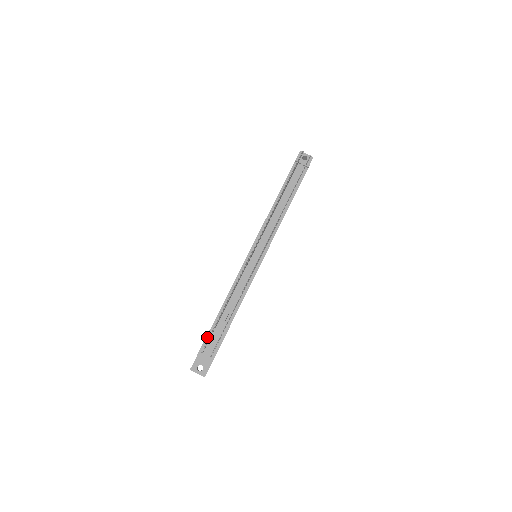
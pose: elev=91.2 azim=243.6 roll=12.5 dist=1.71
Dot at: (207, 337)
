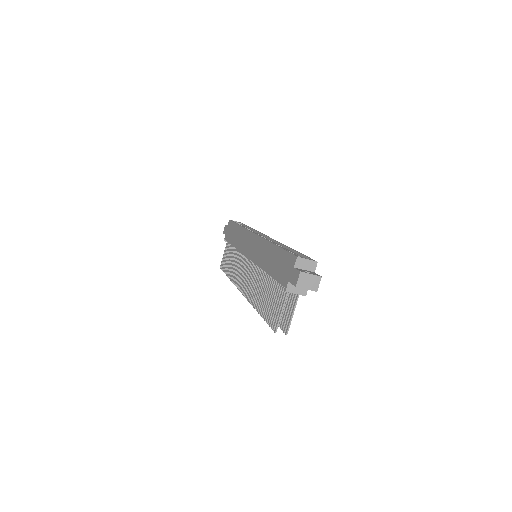
Dot at: occluded
